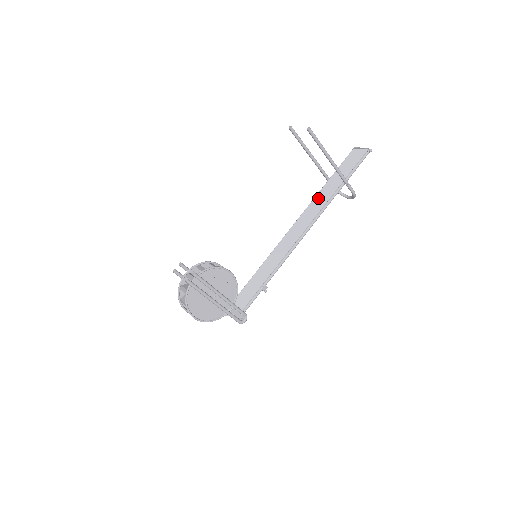
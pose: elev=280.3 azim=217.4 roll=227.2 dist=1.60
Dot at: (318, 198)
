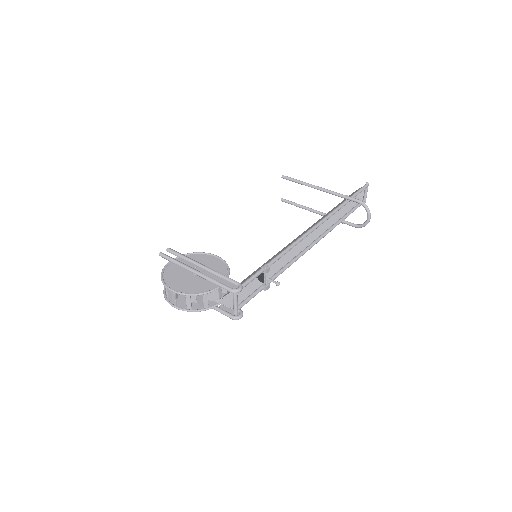
Dot at: occluded
